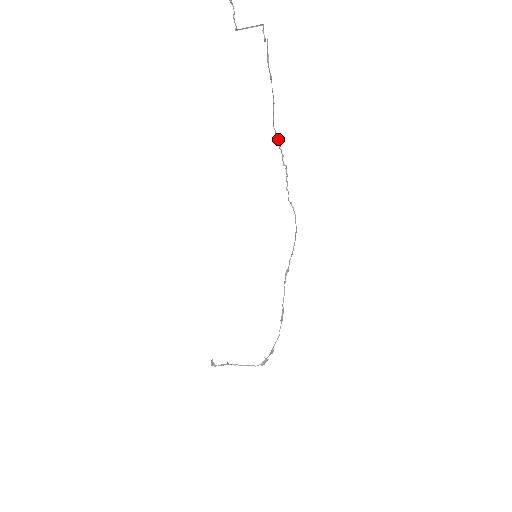
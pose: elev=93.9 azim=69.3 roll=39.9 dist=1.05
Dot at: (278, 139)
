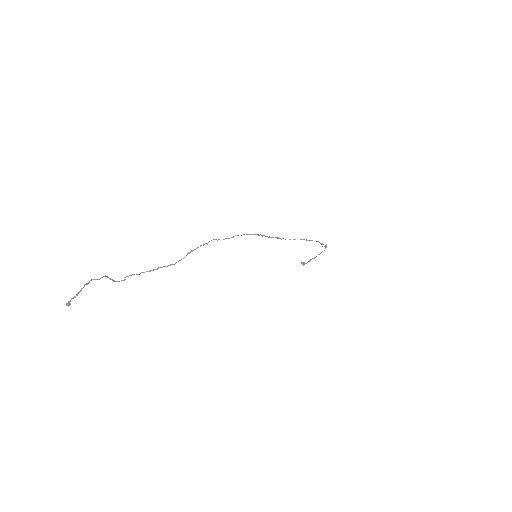
Dot at: occluded
